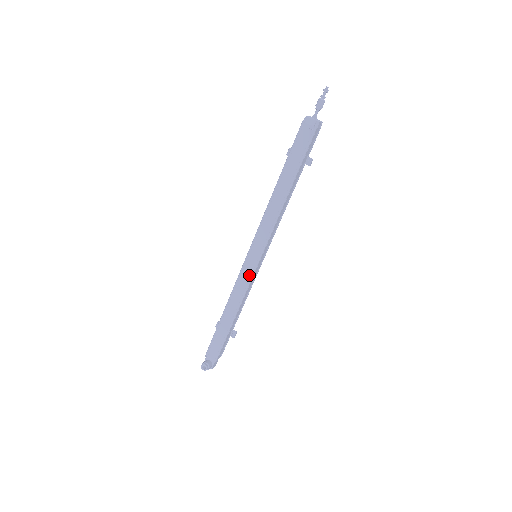
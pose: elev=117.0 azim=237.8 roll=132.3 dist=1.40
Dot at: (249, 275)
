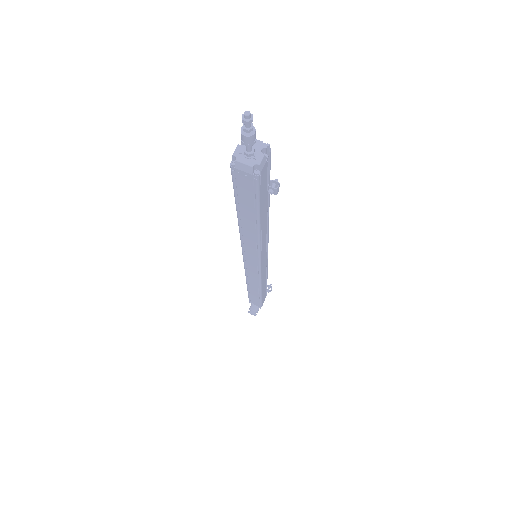
Dot at: (256, 274)
